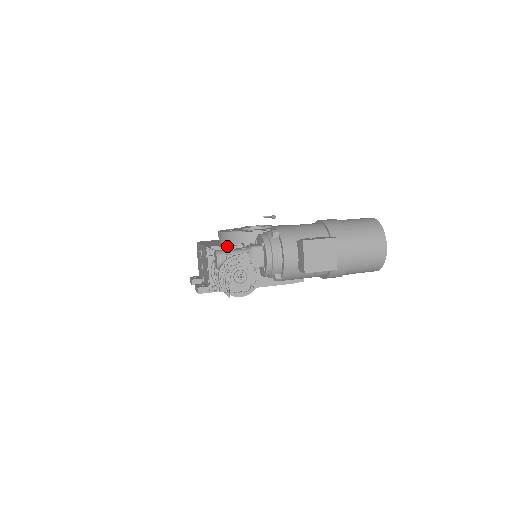
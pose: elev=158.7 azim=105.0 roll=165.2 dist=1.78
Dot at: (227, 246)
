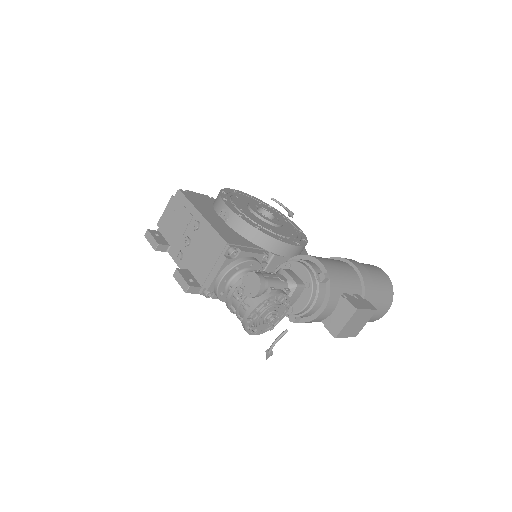
Dot at: (251, 252)
